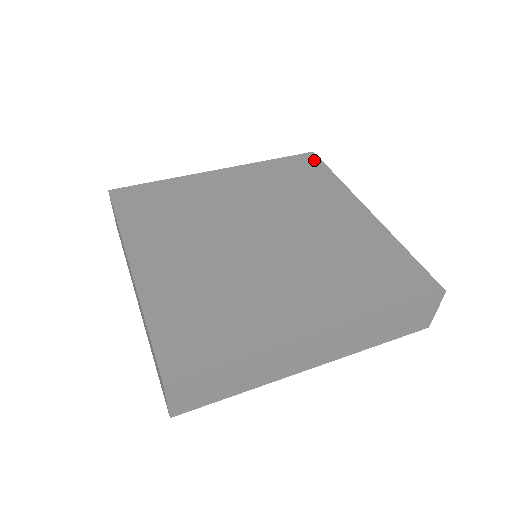
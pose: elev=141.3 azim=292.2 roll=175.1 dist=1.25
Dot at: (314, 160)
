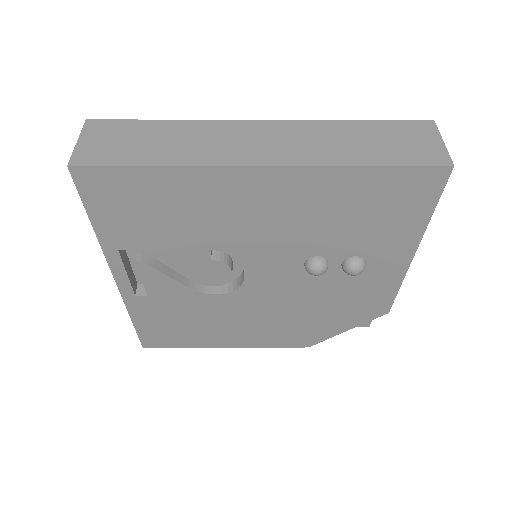
Dot at: occluded
